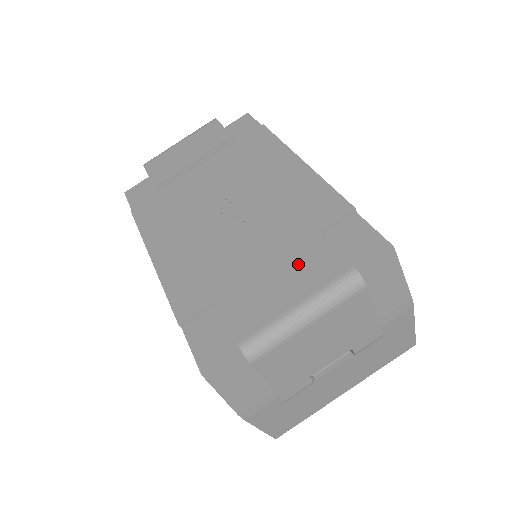
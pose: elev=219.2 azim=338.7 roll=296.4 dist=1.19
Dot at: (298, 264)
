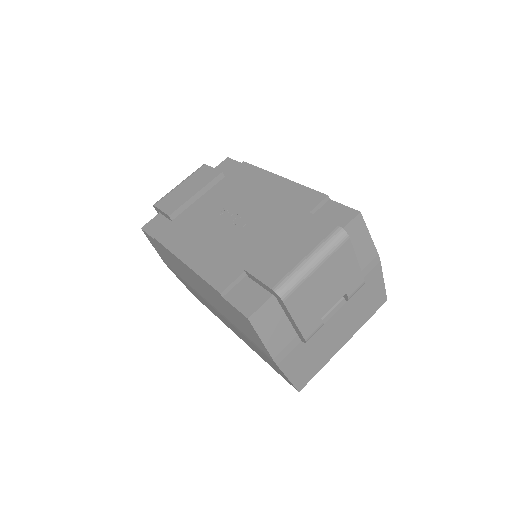
Dot at: (299, 234)
